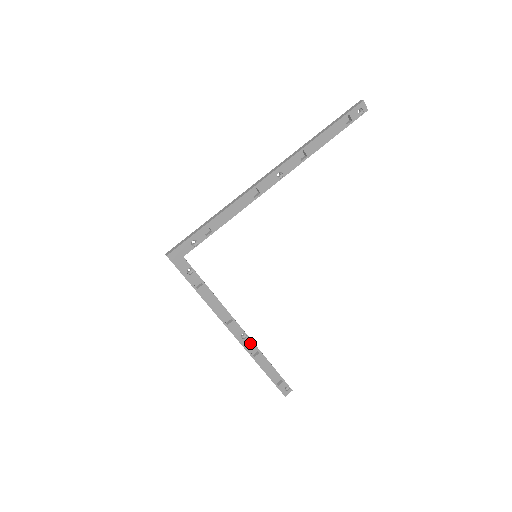
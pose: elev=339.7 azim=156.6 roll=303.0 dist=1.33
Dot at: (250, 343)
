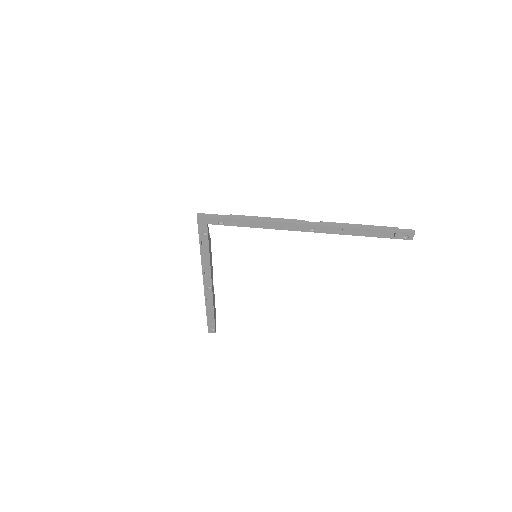
Dot at: (210, 294)
